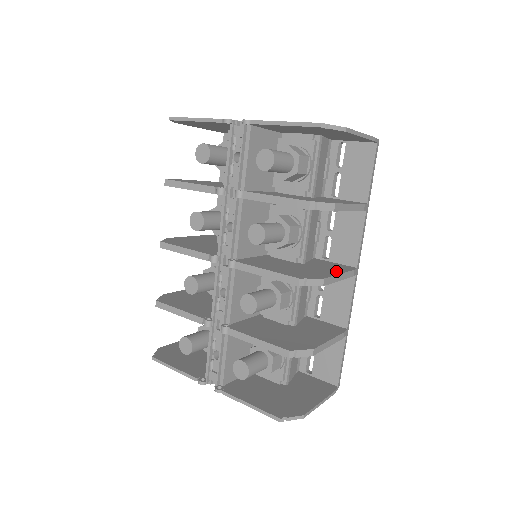
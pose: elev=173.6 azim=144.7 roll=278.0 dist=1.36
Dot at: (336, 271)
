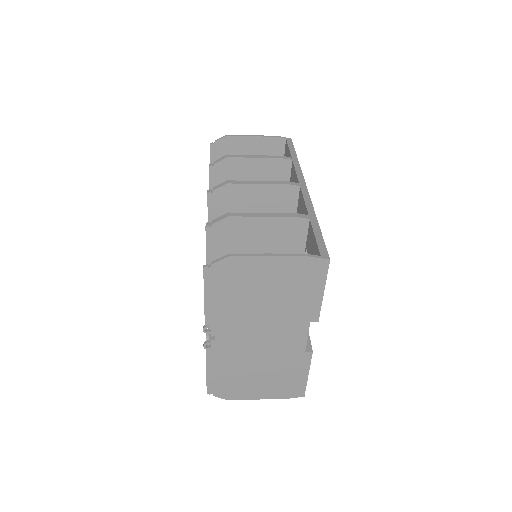
Dot at: occluded
